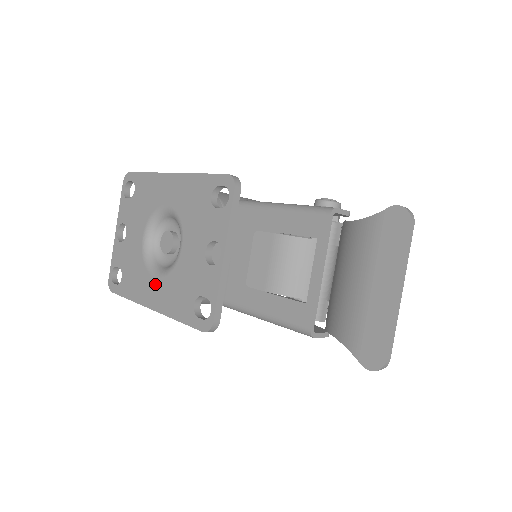
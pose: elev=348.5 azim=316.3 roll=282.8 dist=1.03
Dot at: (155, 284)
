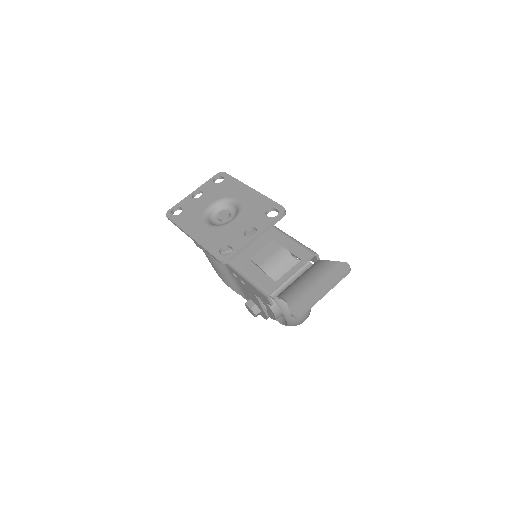
Dot at: (203, 227)
